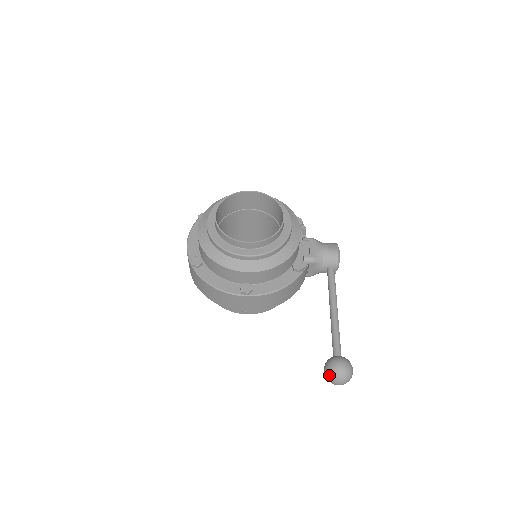
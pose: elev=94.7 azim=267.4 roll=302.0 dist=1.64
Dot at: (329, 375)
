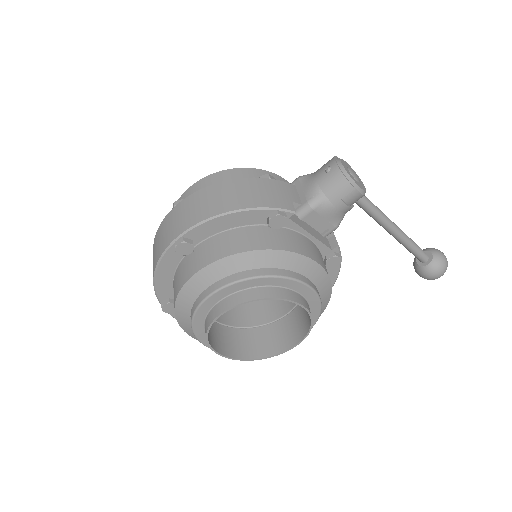
Dot at: occluded
